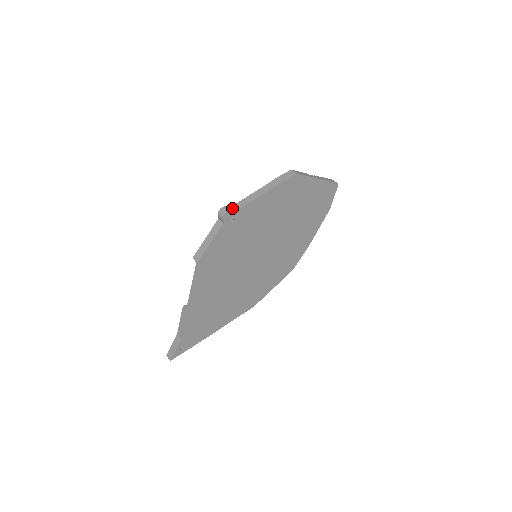
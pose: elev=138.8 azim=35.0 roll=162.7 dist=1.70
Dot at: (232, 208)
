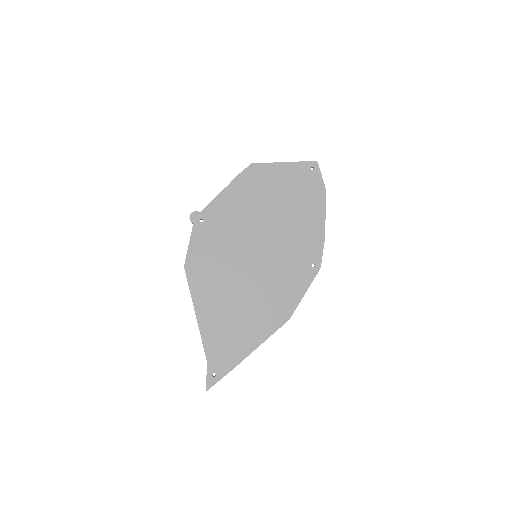
Dot at: occluded
